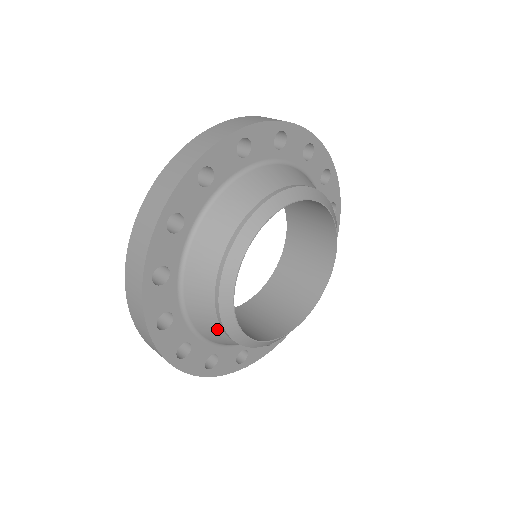
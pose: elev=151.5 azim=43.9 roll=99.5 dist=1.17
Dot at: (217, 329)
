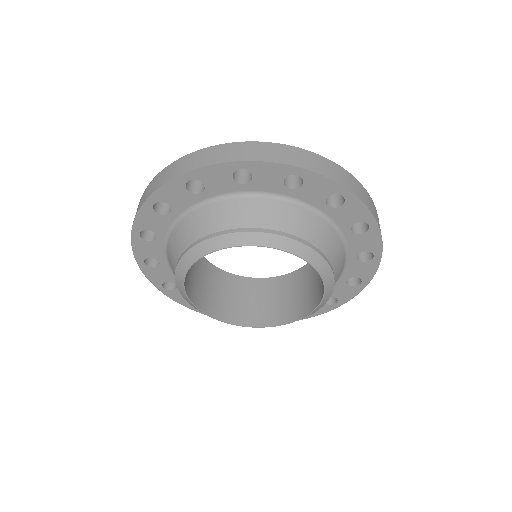
Dot at: (177, 254)
